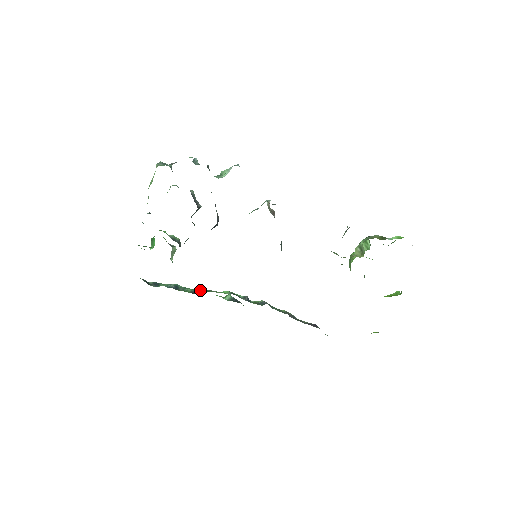
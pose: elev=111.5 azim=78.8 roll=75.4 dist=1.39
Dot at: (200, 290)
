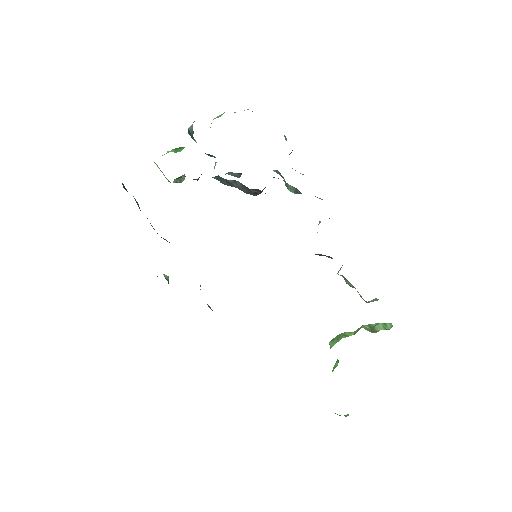
Dot at: occluded
